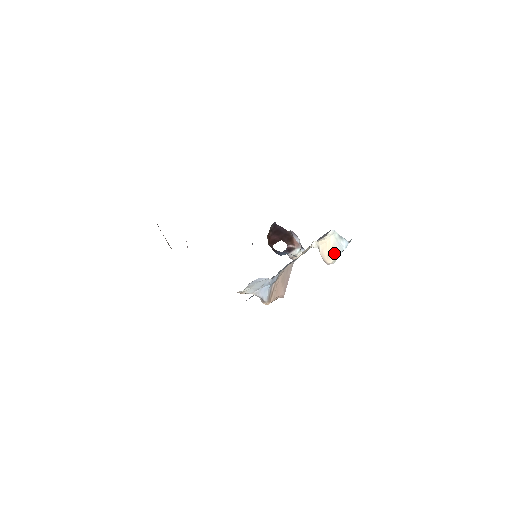
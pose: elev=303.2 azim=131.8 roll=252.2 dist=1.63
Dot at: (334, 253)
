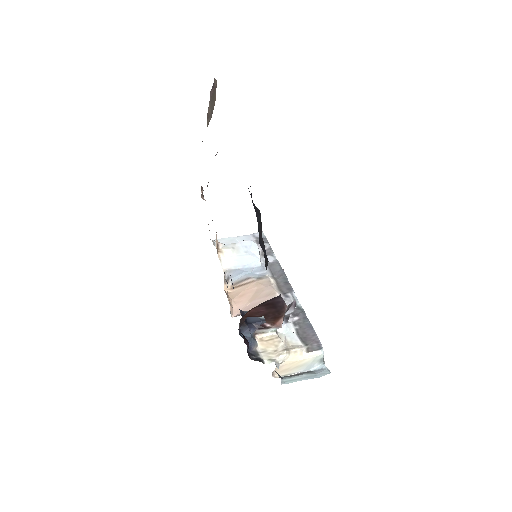
Dot at: (294, 370)
